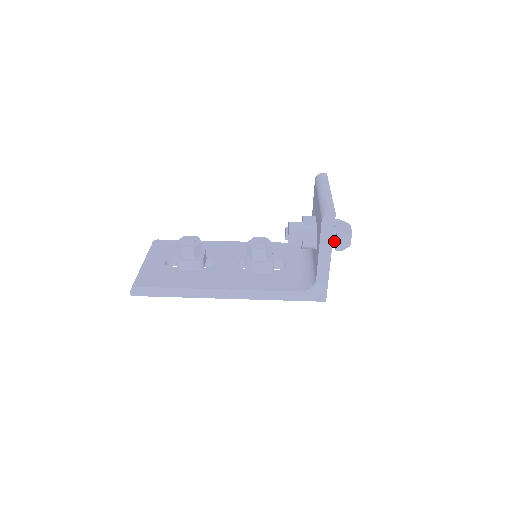
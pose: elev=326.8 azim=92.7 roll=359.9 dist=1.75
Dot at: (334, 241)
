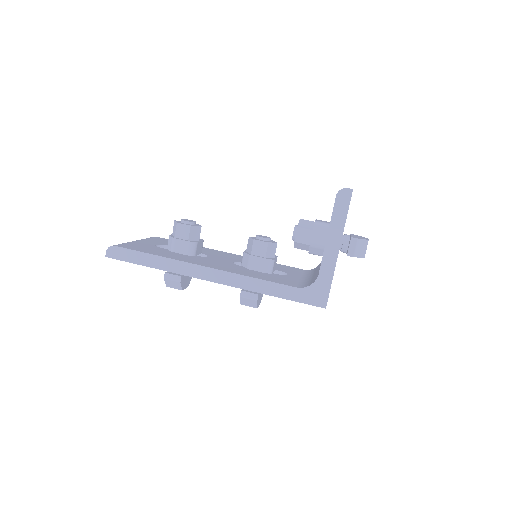
Dot at: (347, 248)
